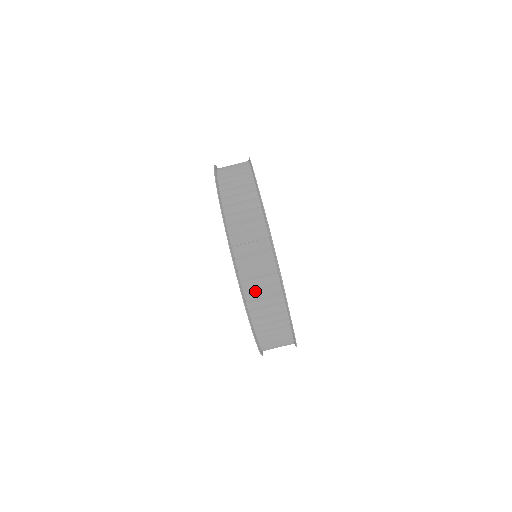
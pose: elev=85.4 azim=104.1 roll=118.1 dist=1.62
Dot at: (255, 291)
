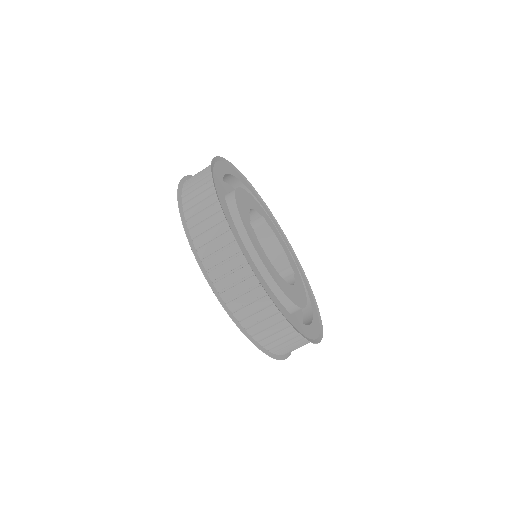
Dot at: (257, 326)
